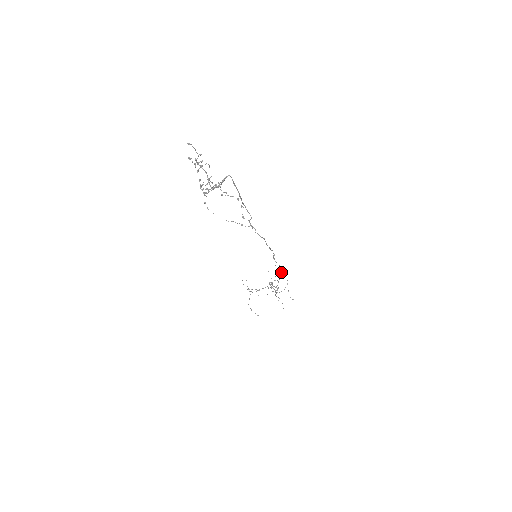
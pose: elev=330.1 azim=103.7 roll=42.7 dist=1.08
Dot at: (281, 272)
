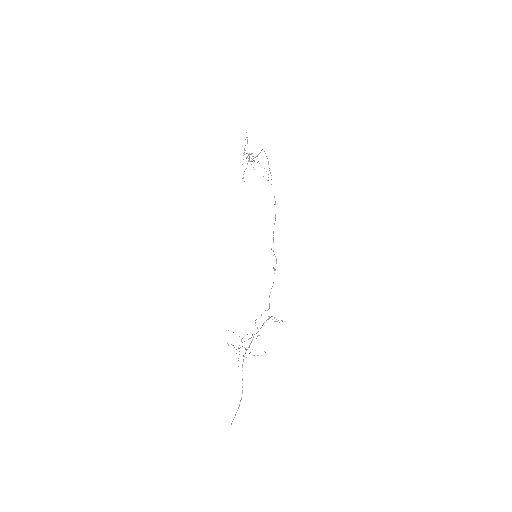
Dot at: (275, 269)
